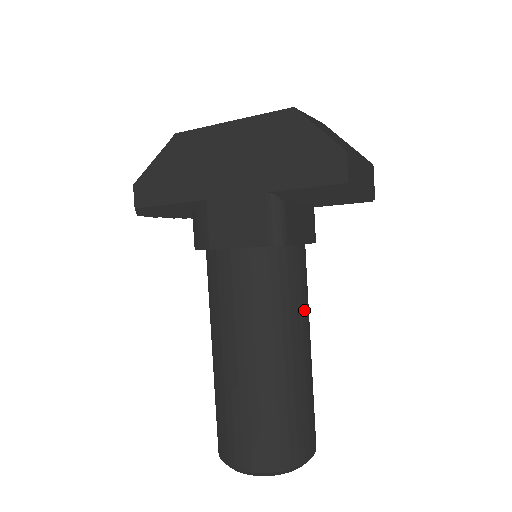
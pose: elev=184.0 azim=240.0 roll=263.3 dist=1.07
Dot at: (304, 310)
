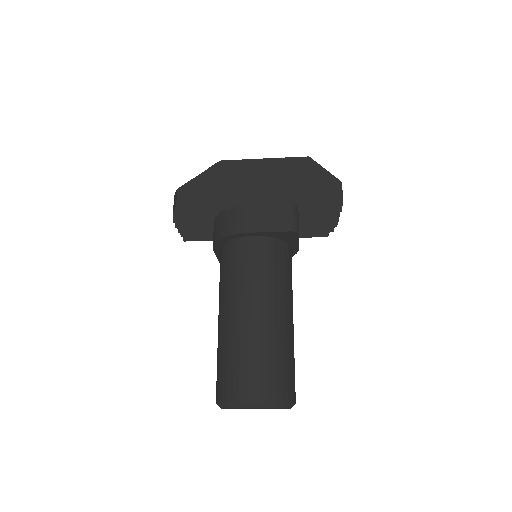
Dot at: (292, 292)
